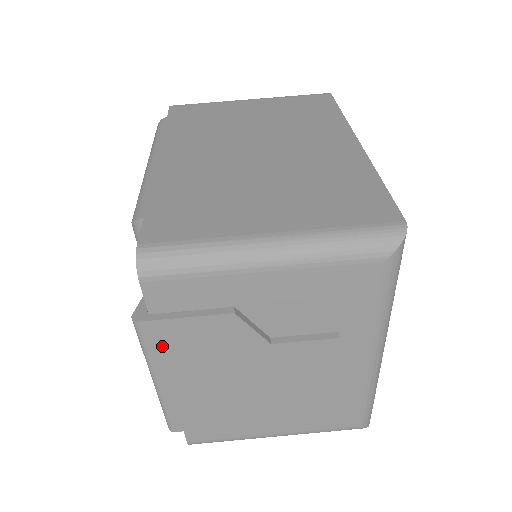
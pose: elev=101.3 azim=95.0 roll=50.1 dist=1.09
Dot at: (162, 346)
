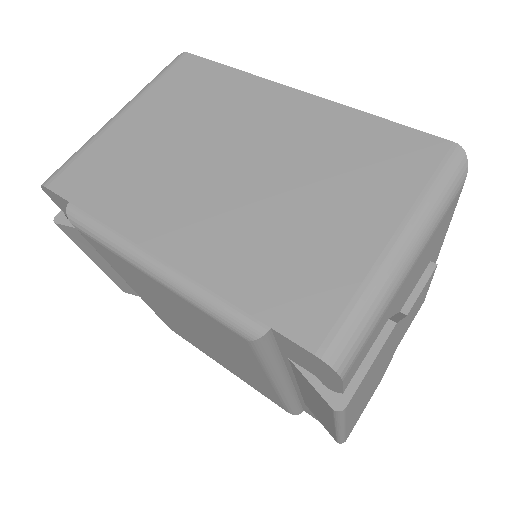
Dot at: (354, 402)
